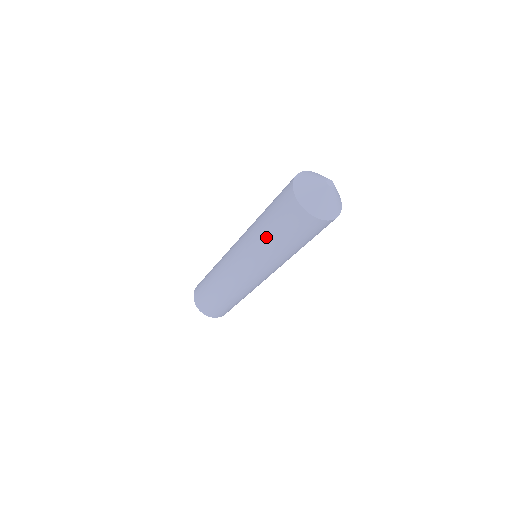
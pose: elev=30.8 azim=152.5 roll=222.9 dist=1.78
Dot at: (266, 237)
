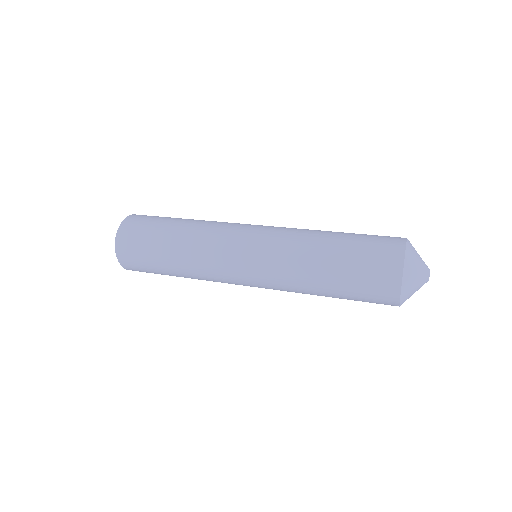
Dot at: (319, 277)
